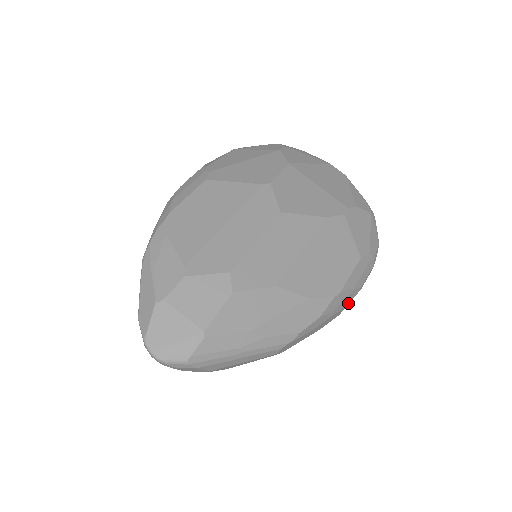
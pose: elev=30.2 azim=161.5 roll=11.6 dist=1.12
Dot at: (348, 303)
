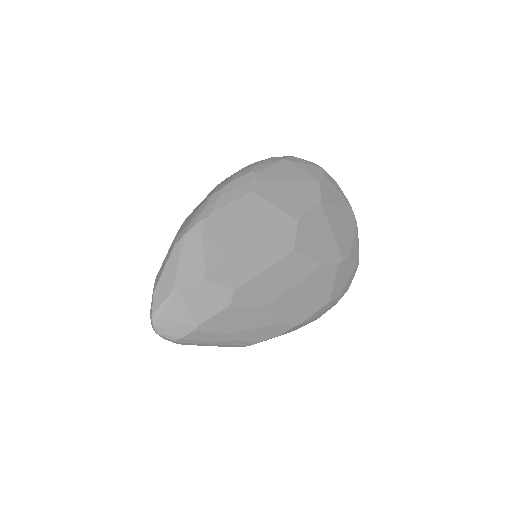
Dot at: (302, 326)
